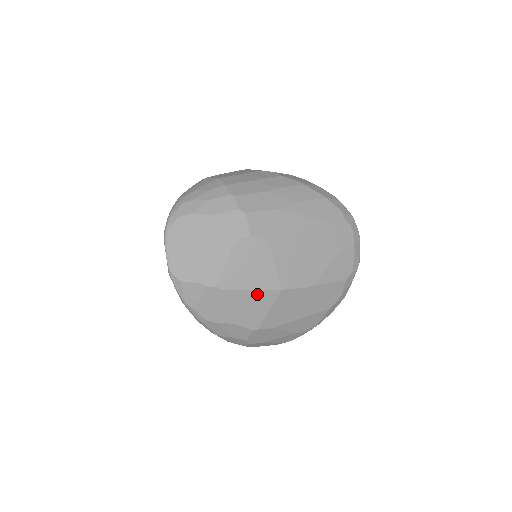
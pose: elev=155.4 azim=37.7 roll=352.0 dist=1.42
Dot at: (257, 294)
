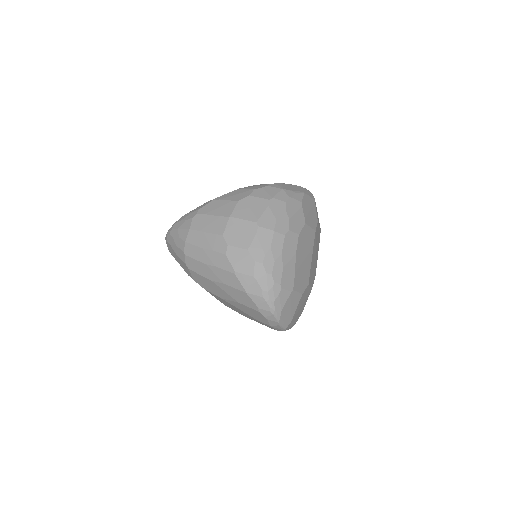
Dot at: occluded
